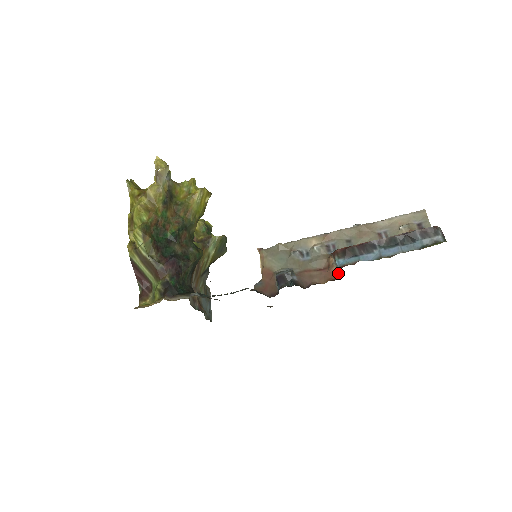
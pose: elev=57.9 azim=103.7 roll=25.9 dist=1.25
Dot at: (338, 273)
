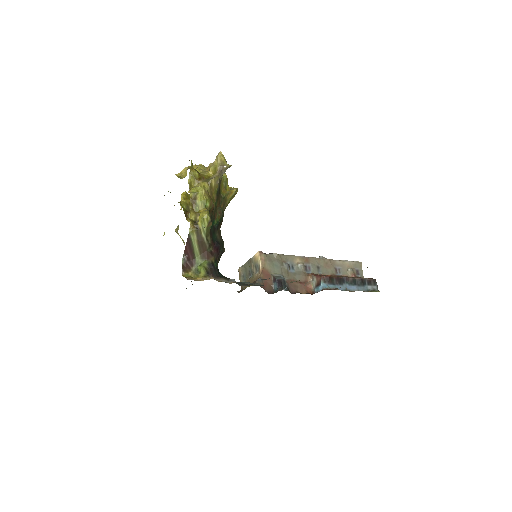
Dot at: (318, 291)
